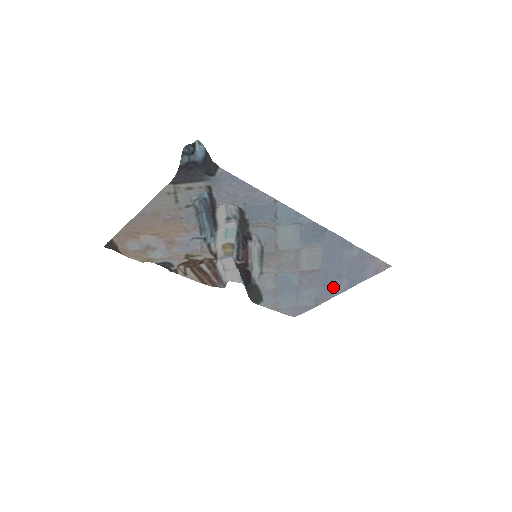
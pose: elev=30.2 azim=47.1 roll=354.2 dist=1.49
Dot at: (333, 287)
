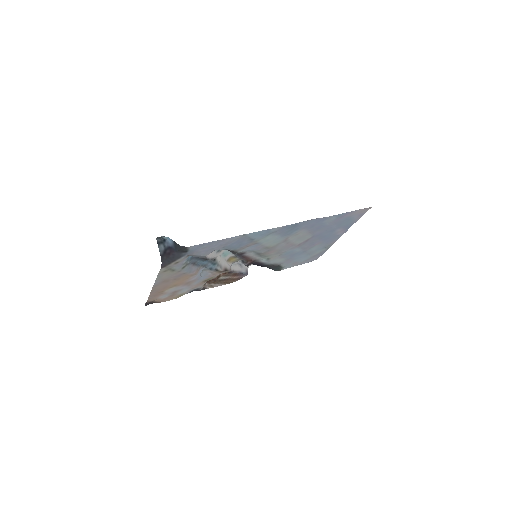
Dot at: (333, 236)
